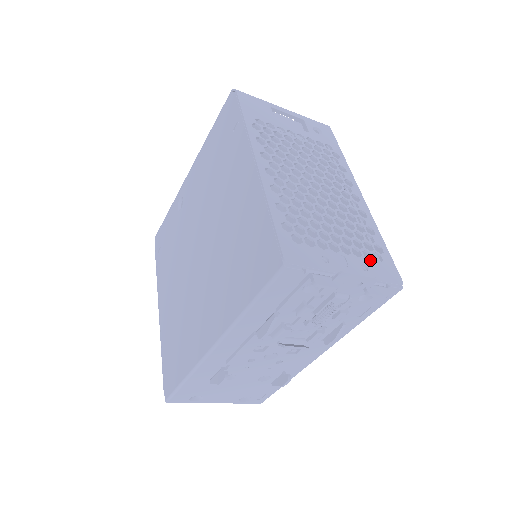
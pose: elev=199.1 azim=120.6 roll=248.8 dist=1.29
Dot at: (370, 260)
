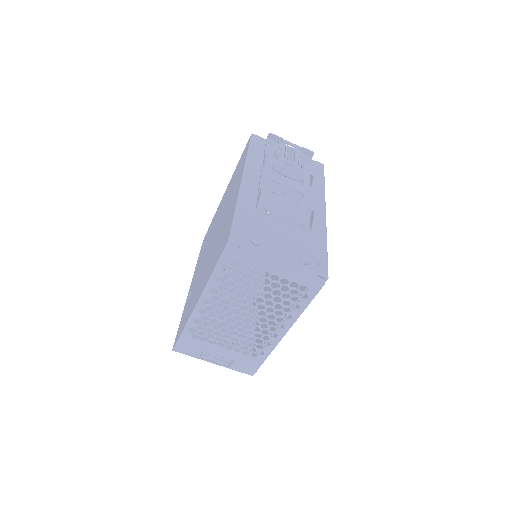
Dot at: occluded
